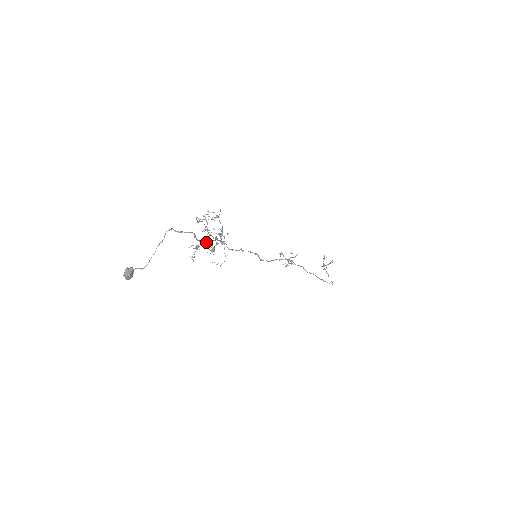
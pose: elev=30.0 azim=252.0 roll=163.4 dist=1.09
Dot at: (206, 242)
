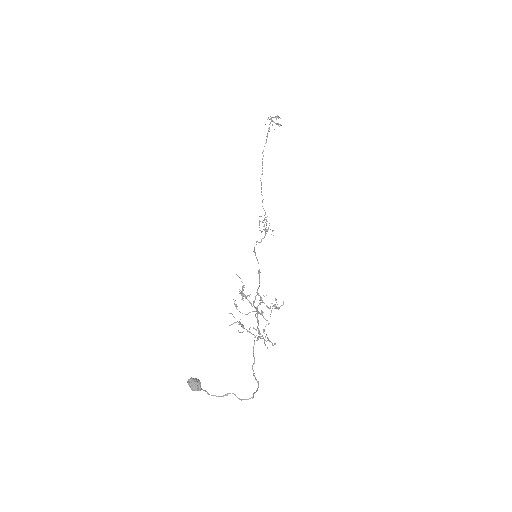
Dot at: occluded
